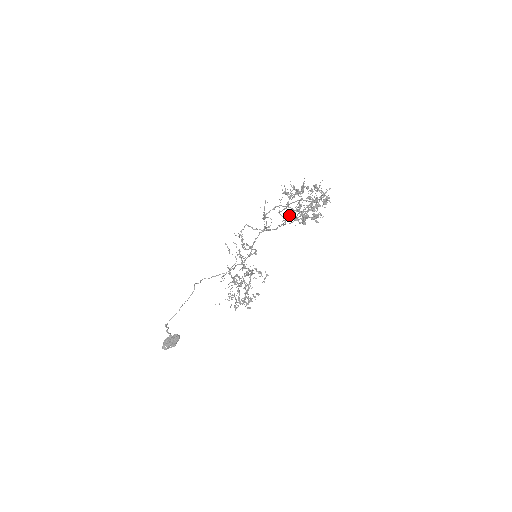
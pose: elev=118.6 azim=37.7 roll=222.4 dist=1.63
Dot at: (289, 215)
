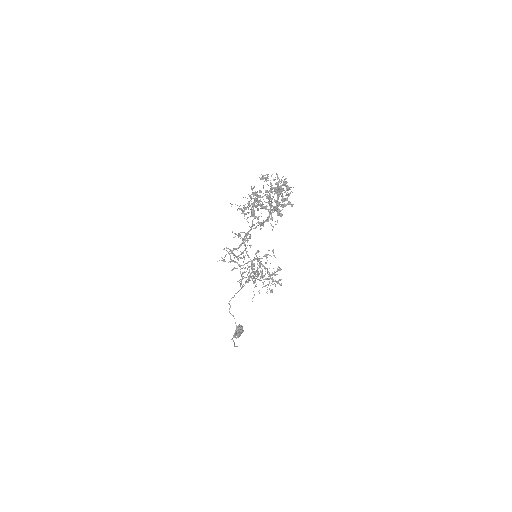
Dot at: occluded
